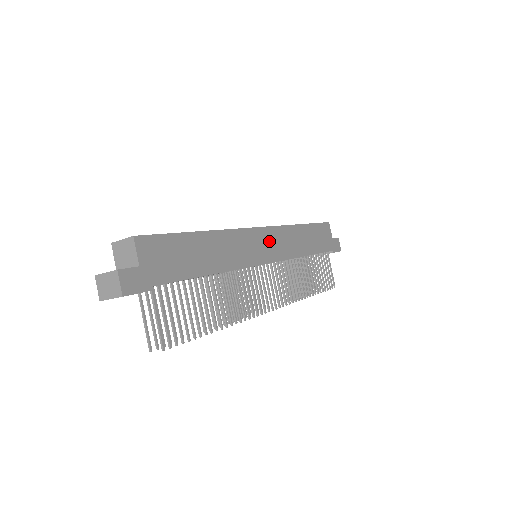
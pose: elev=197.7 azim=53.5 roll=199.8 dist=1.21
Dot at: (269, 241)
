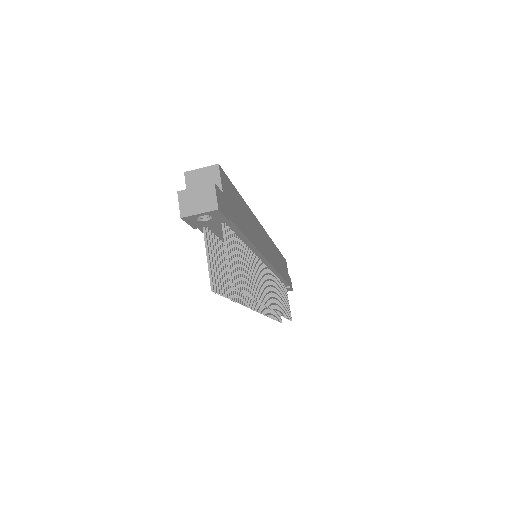
Dot at: (268, 245)
